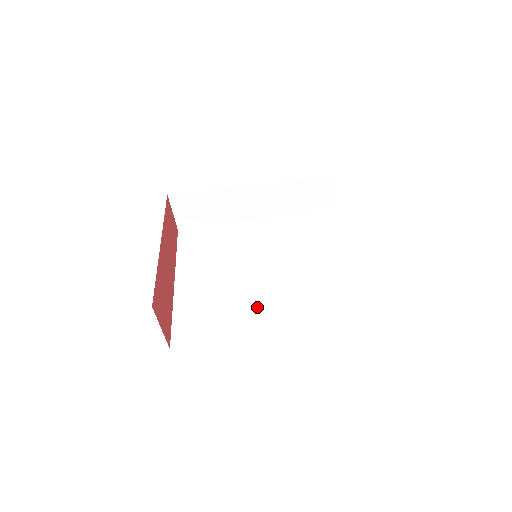
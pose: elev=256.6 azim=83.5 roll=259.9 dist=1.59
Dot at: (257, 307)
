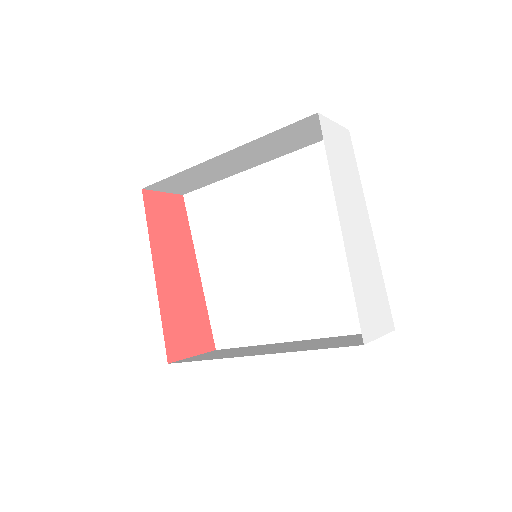
Dot at: (280, 301)
